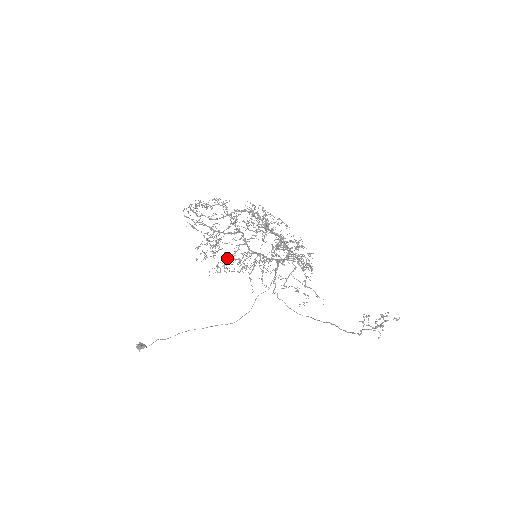
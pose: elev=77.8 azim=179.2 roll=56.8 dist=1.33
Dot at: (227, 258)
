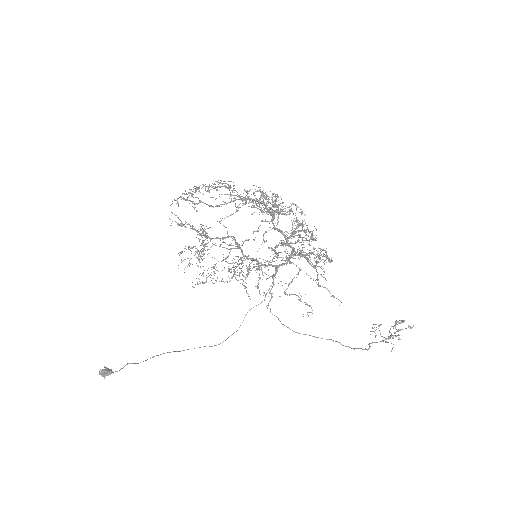
Dot at: (215, 265)
